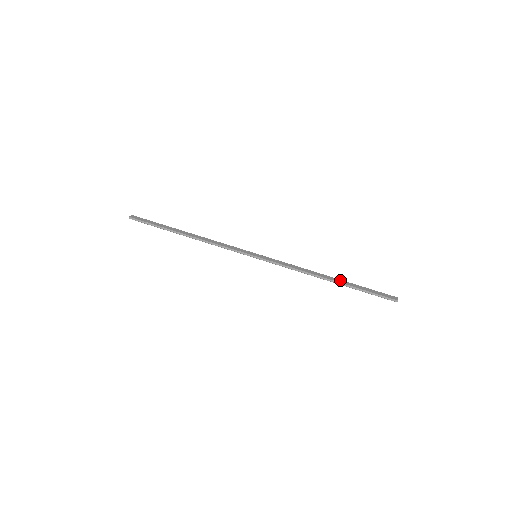
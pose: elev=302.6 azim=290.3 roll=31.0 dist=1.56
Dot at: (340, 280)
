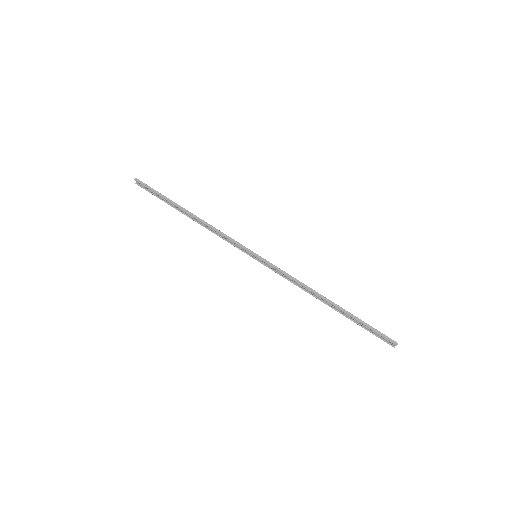
Dot at: (339, 306)
